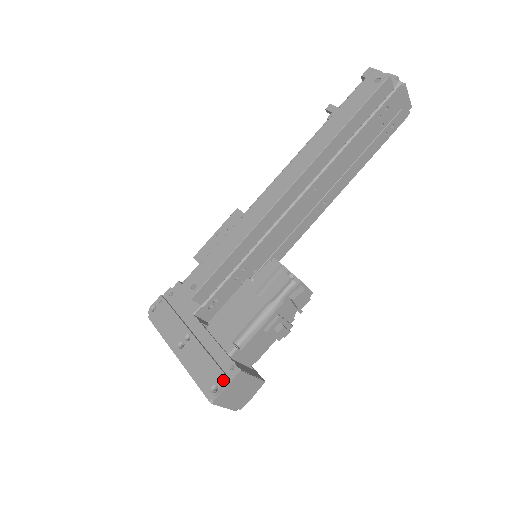
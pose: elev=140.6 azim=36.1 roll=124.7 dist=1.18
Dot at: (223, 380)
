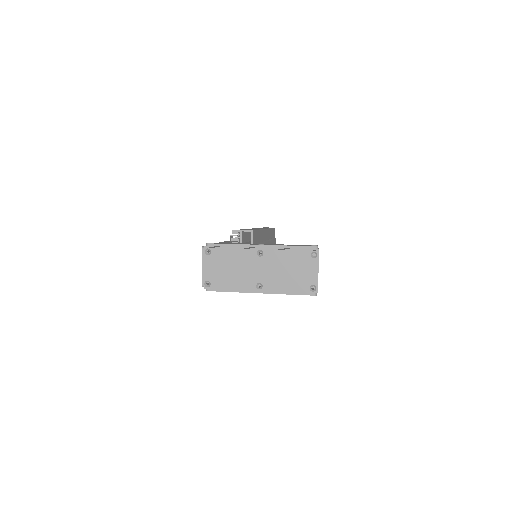
Dot at: occluded
